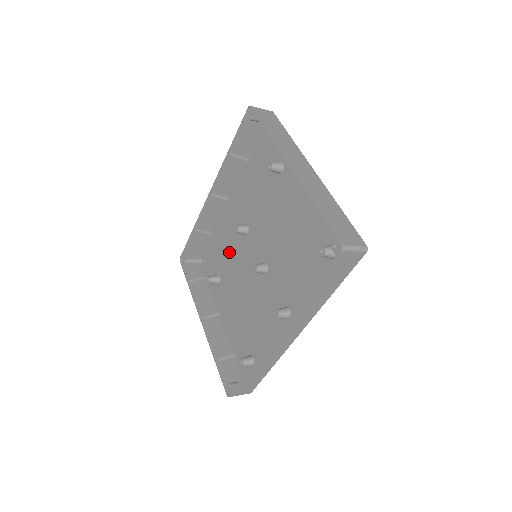
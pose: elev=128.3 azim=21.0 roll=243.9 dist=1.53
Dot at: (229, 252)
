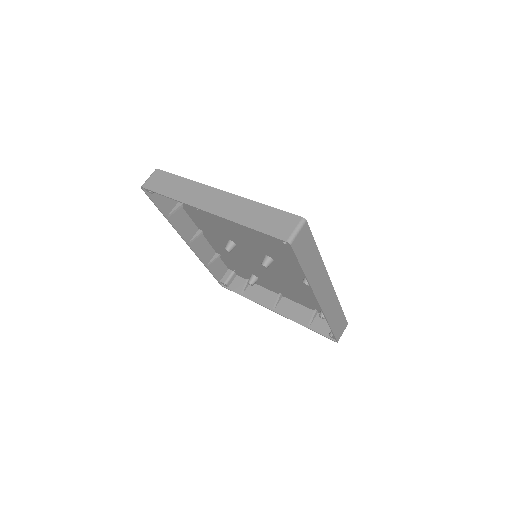
Dot at: (240, 260)
